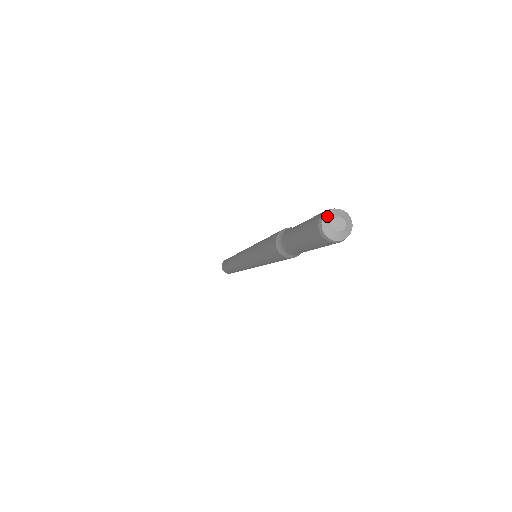
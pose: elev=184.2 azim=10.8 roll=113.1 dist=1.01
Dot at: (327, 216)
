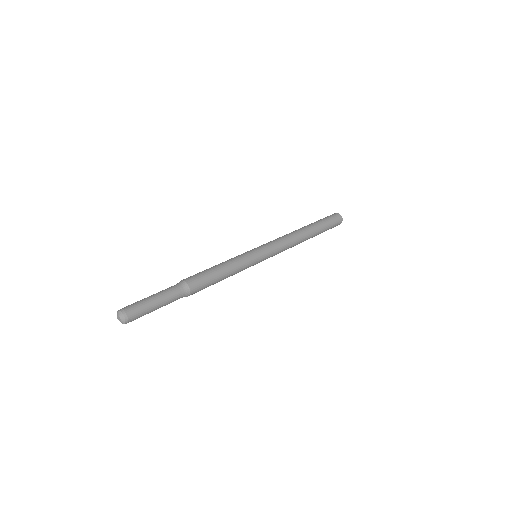
Dot at: (120, 313)
